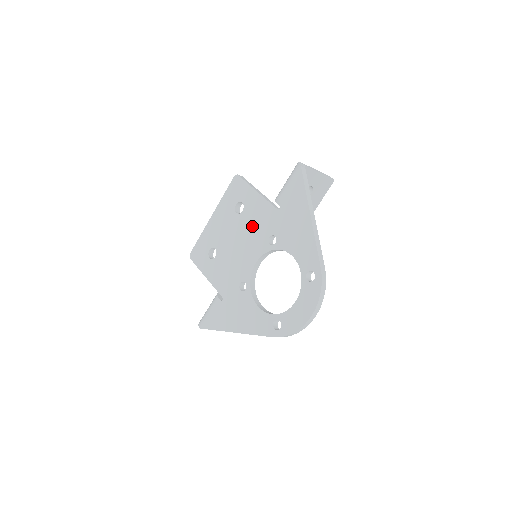
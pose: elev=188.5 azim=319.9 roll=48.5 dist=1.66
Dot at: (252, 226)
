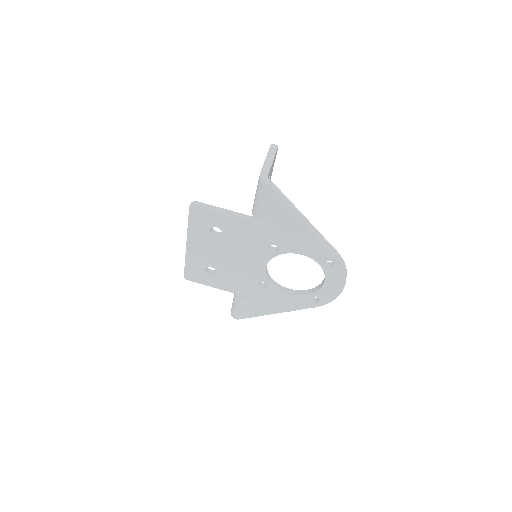
Dot at: (243, 243)
